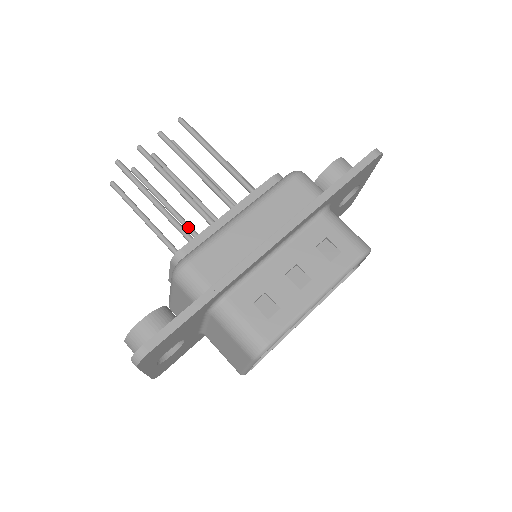
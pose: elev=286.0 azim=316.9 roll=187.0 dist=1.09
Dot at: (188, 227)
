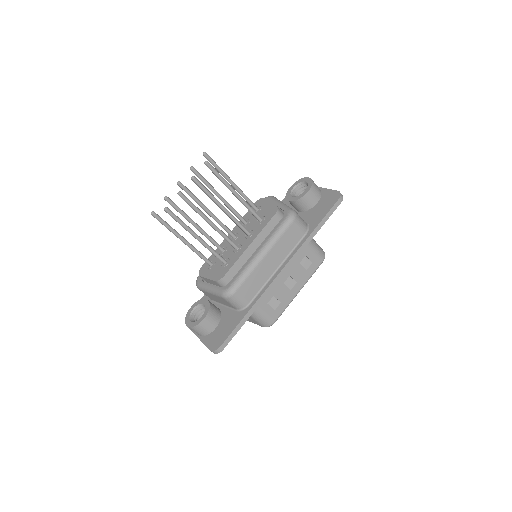
Dot at: (211, 240)
